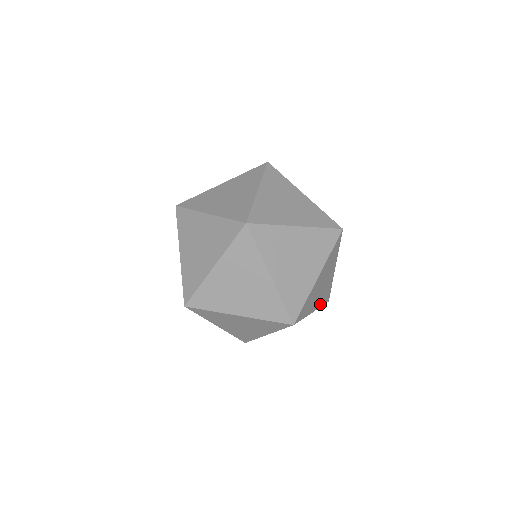
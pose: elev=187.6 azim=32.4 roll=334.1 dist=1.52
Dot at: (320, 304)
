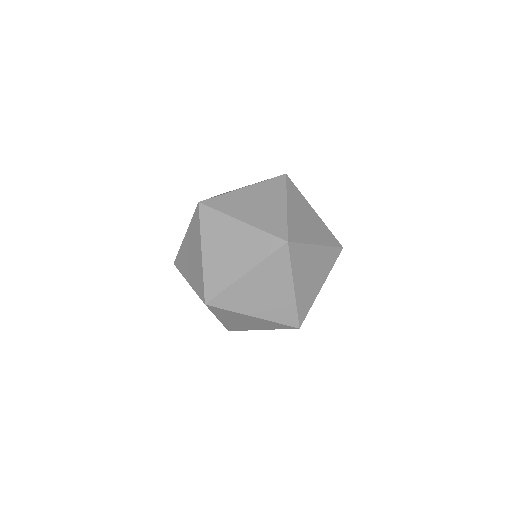
Dot at: occluded
